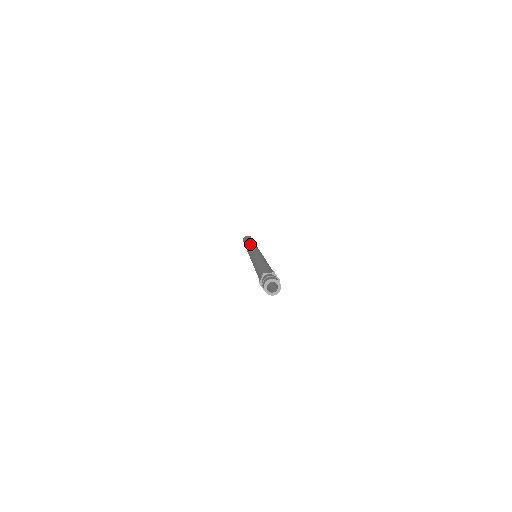
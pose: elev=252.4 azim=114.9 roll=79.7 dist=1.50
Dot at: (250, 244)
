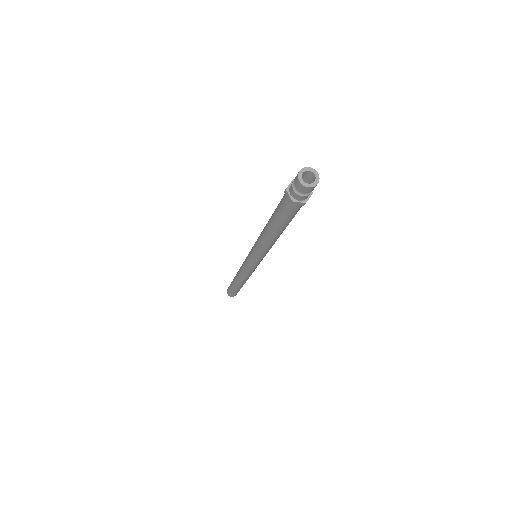
Dot at: occluded
